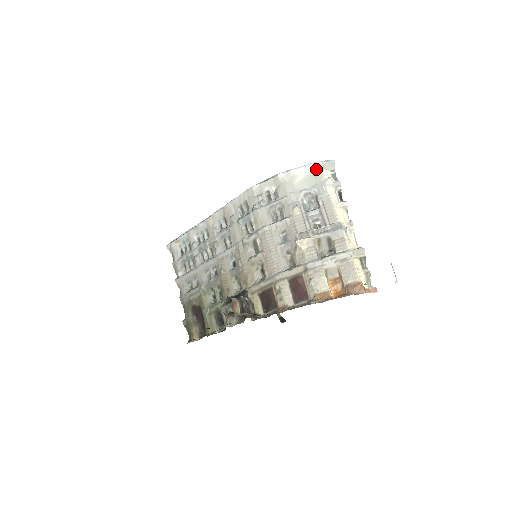
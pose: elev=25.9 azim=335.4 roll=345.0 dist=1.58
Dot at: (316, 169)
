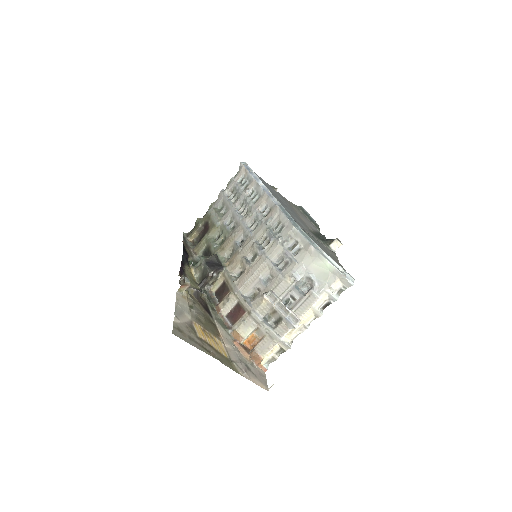
Dot at: (335, 274)
